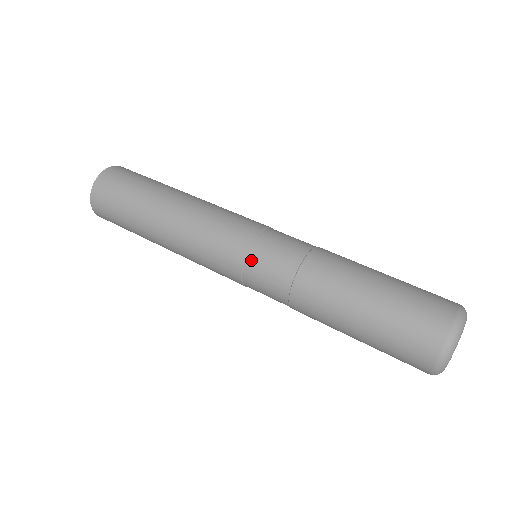
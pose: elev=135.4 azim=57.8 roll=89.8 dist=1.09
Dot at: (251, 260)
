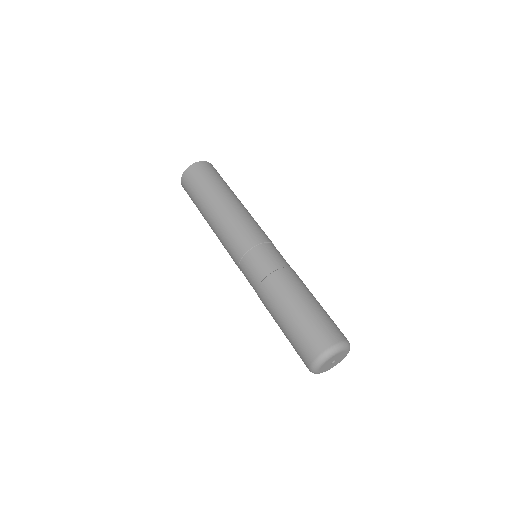
Dot at: (242, 272)
